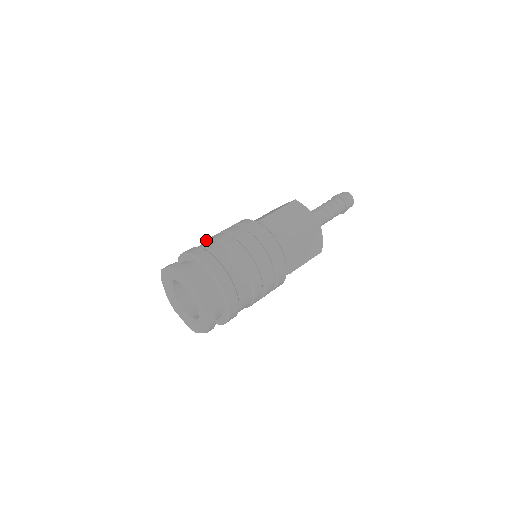
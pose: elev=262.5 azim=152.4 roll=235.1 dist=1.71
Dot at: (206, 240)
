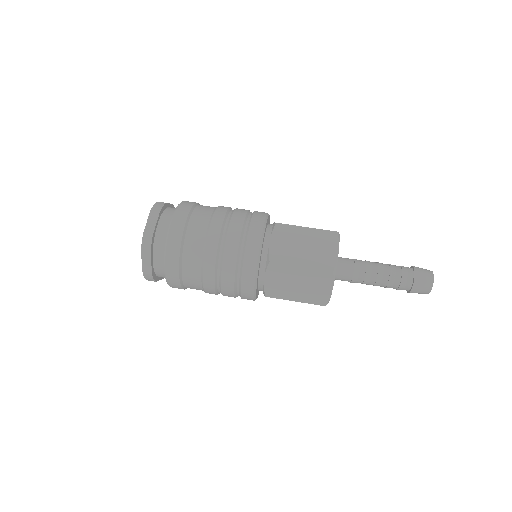
Dot at: (210, 222)
